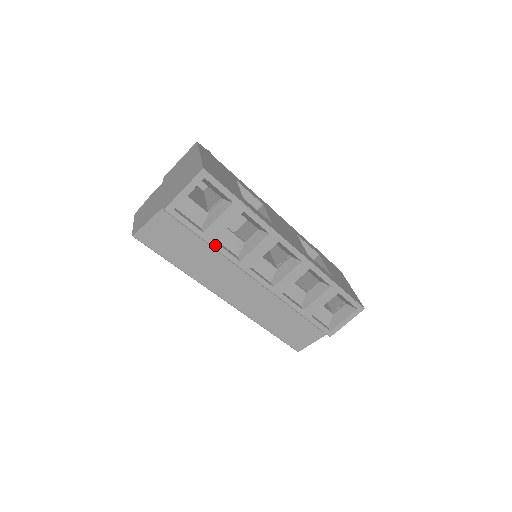
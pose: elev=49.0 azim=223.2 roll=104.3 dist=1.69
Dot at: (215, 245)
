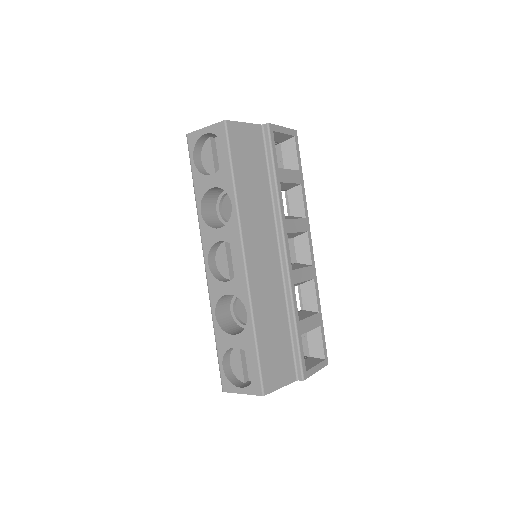
Dot at: (279, 186)
